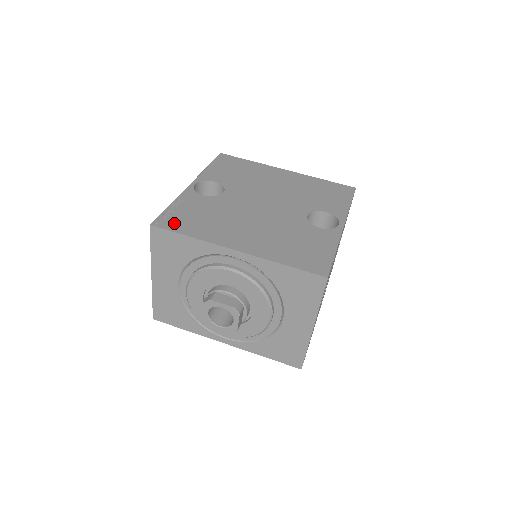
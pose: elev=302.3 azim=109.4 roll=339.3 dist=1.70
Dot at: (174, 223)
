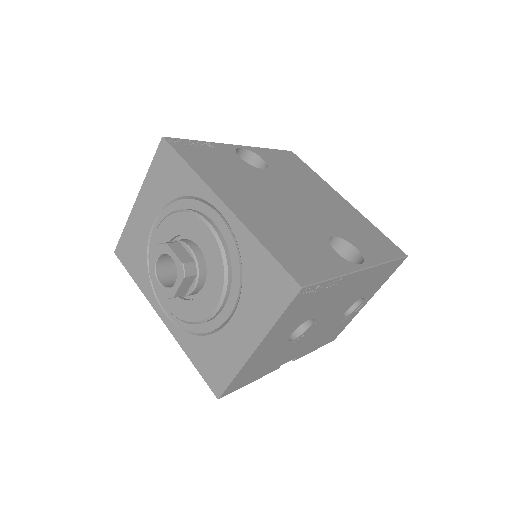
Dot at: (187, 150)
